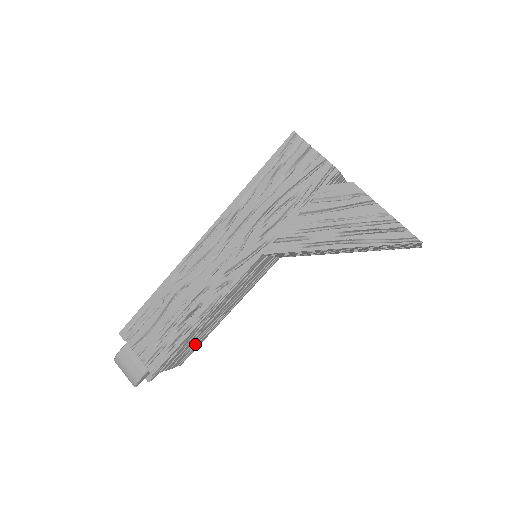
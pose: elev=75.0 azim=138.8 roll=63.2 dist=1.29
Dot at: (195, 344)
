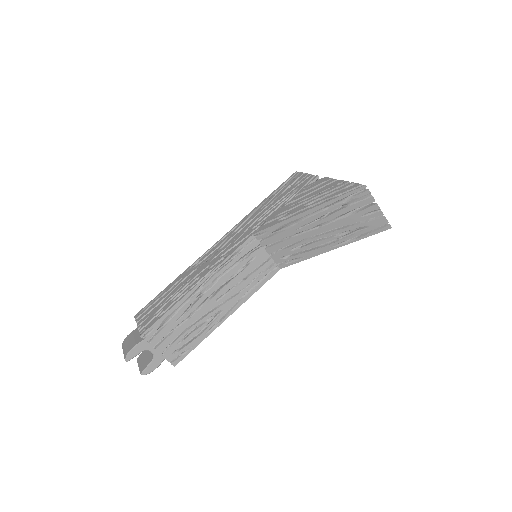
Dot at: (190, 336)
